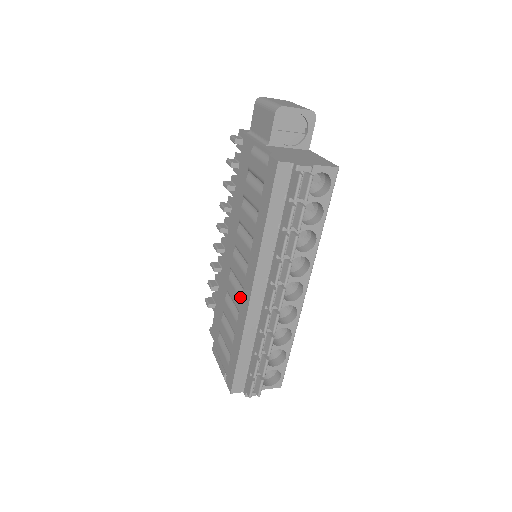
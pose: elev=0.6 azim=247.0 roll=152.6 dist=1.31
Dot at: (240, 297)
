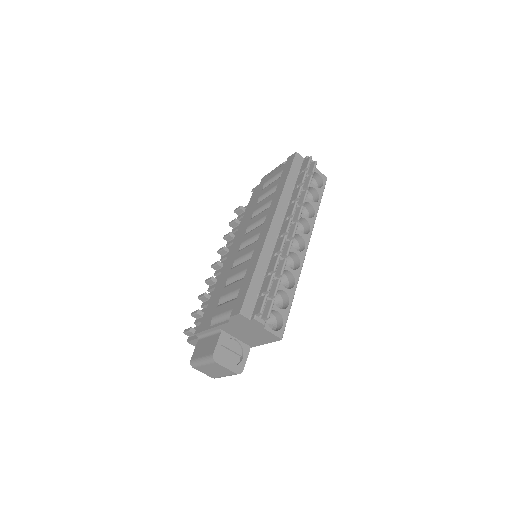
Dot at: (256, 241)
